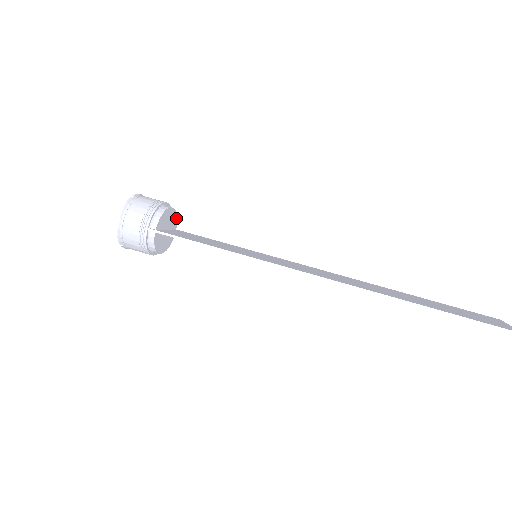
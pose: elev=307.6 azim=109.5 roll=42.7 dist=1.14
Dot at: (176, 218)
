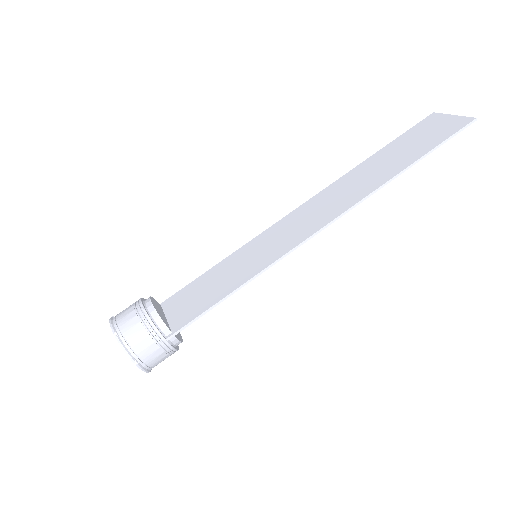
Dot at: (154, 299)
